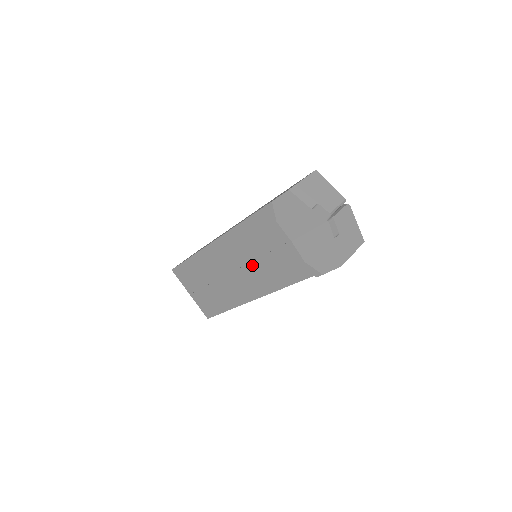
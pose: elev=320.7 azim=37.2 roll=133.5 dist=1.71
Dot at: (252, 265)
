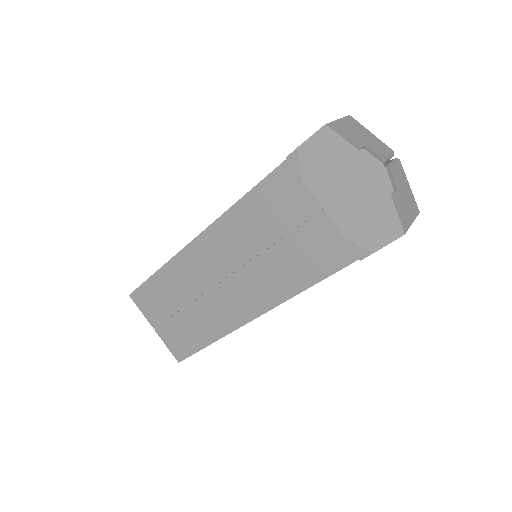
Dot at: (254, 263)
